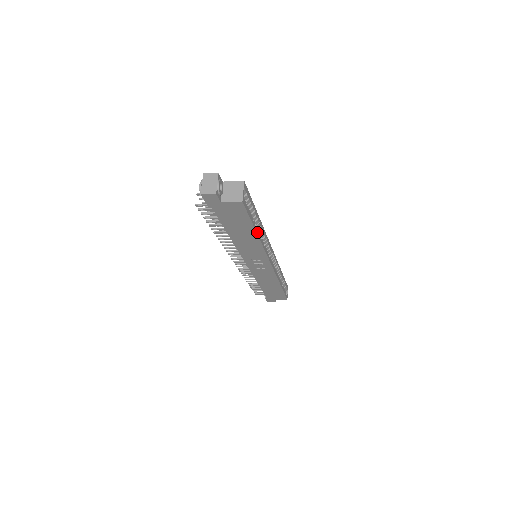
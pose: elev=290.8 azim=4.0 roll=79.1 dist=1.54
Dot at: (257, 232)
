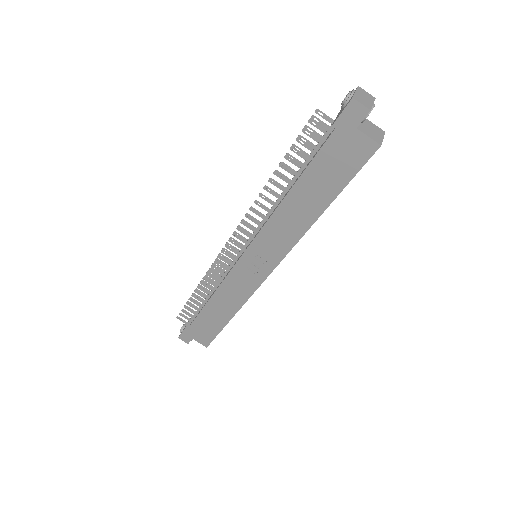
Dot at: (323, 211)
